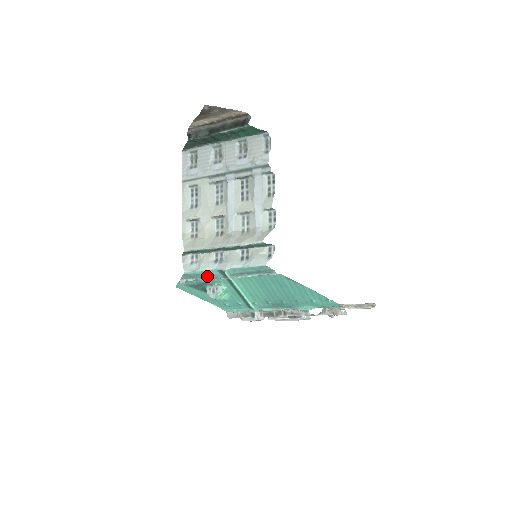
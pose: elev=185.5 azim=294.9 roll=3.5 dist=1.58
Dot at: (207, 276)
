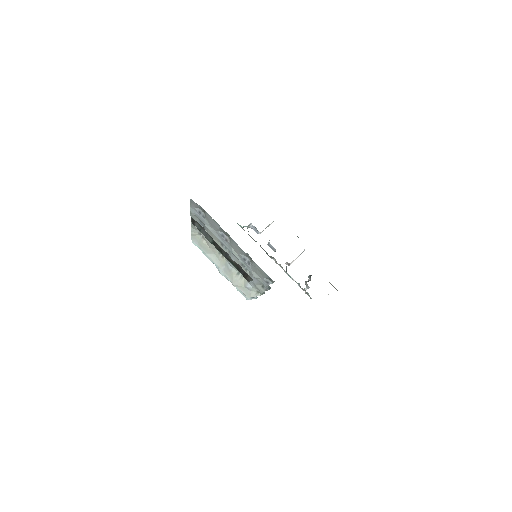
Dot at: occluded
